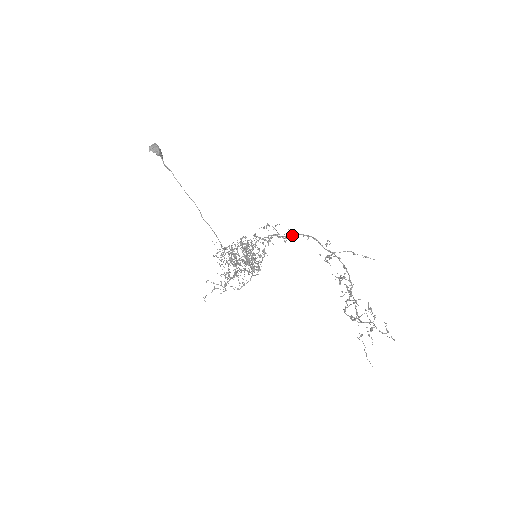
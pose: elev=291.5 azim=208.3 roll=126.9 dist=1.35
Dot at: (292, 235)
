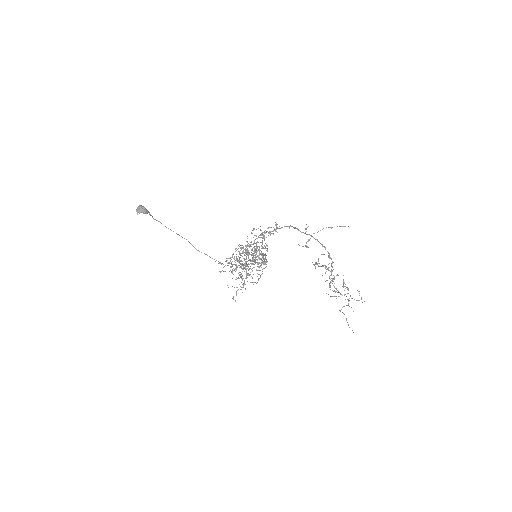
Dot at: occluded
